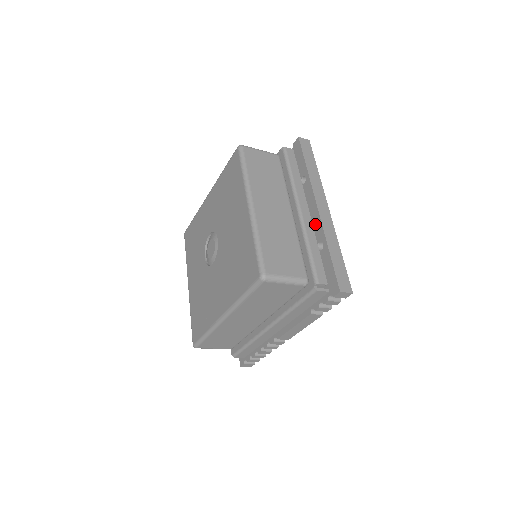
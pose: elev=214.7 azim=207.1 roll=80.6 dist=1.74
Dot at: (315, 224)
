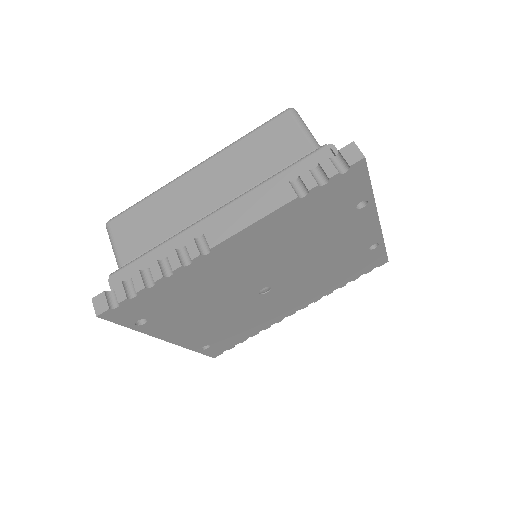
Dot at: occluded
